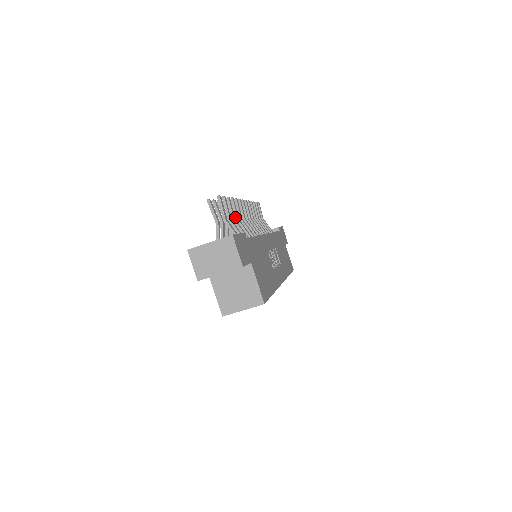
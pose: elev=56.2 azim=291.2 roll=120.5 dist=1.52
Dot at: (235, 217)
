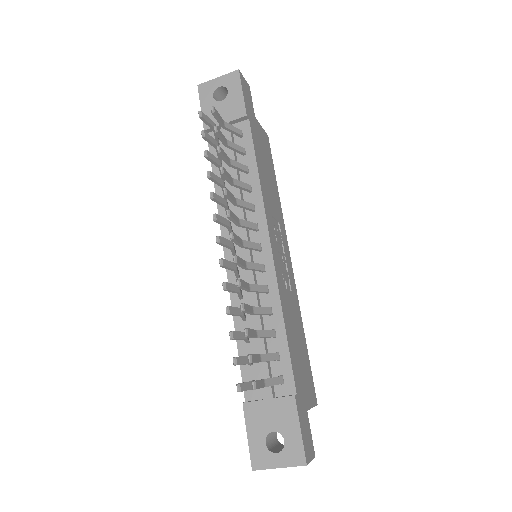
Dot at: occluded
